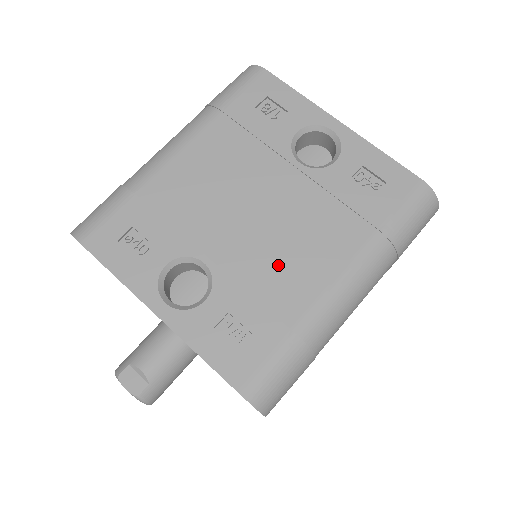
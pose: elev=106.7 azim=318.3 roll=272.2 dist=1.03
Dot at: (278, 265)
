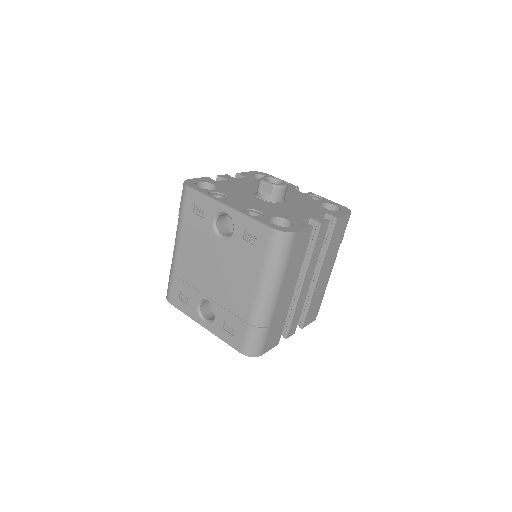
Dot at: (232, 294)
